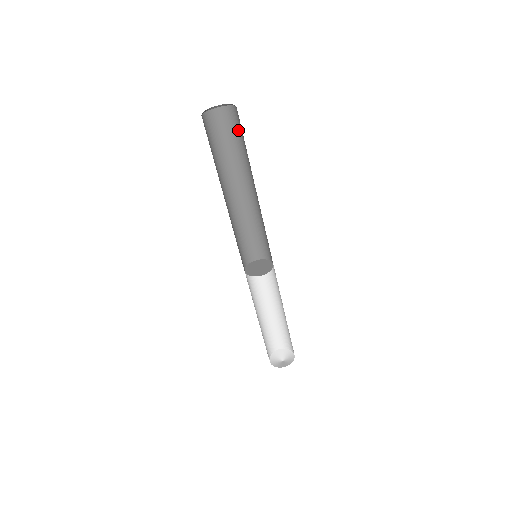
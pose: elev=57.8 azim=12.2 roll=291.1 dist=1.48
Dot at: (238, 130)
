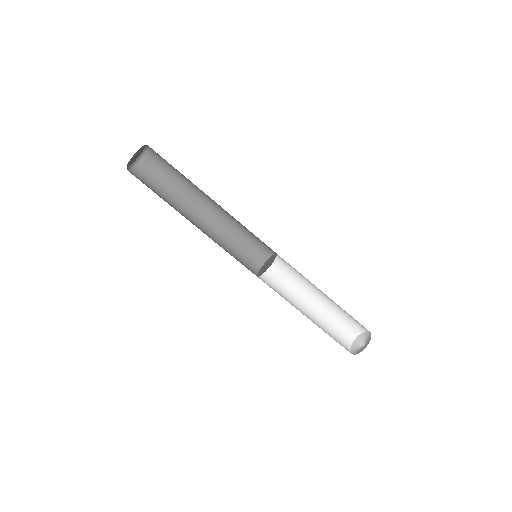
Dot at: (160, 171)
